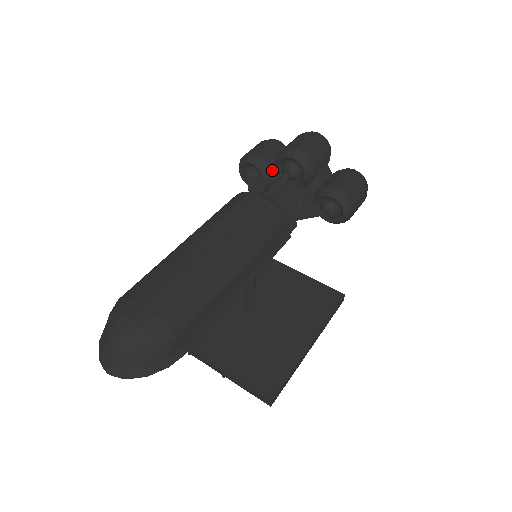
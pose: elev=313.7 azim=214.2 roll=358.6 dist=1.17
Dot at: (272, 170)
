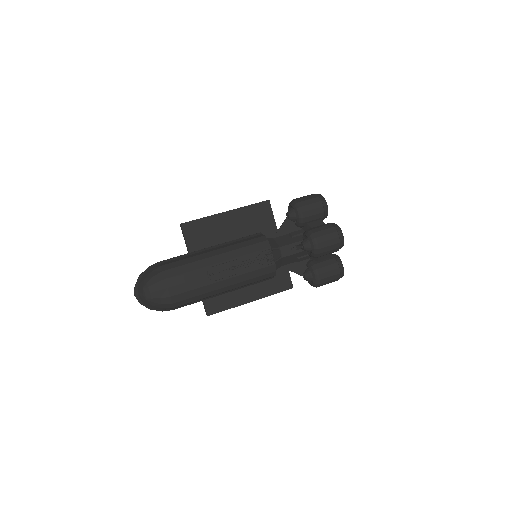
Dot at: (304, 225)
